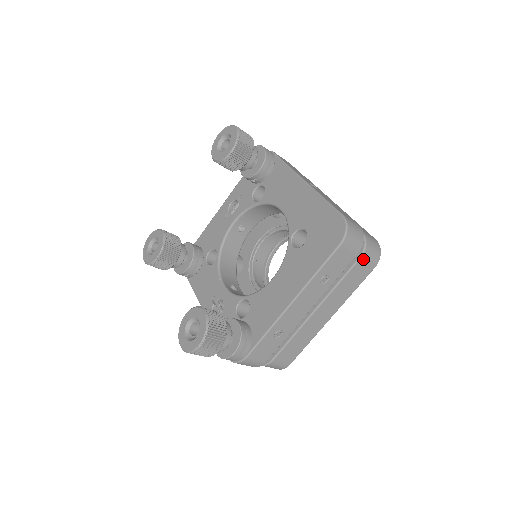
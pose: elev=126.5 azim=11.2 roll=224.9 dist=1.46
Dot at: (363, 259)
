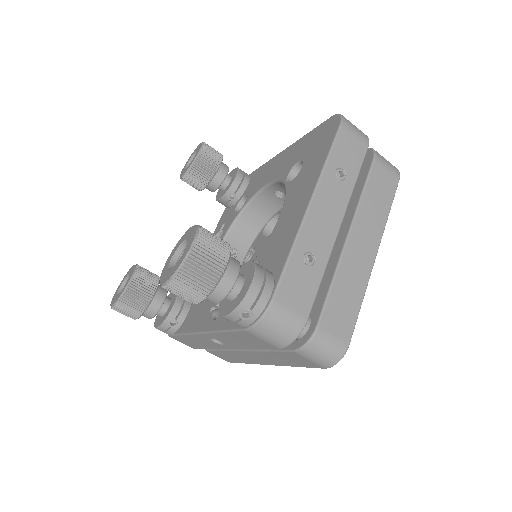
Dot at: (378, 162)
